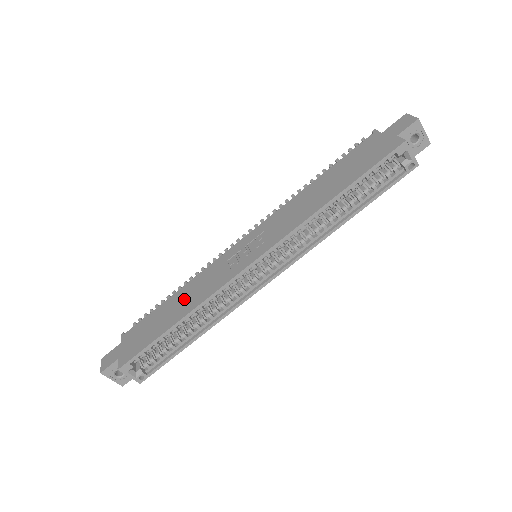
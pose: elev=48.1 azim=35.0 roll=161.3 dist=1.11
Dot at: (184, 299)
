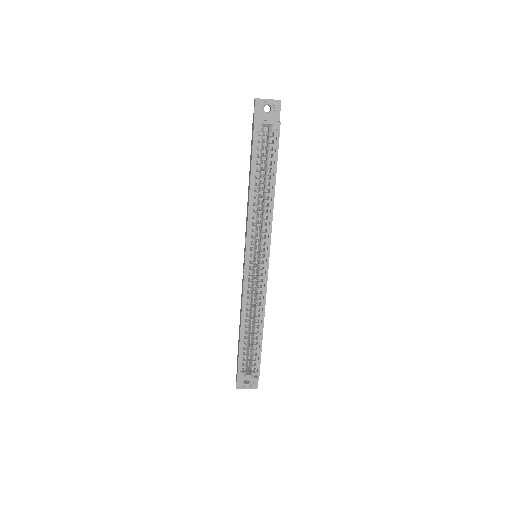
Dot at: occluded
